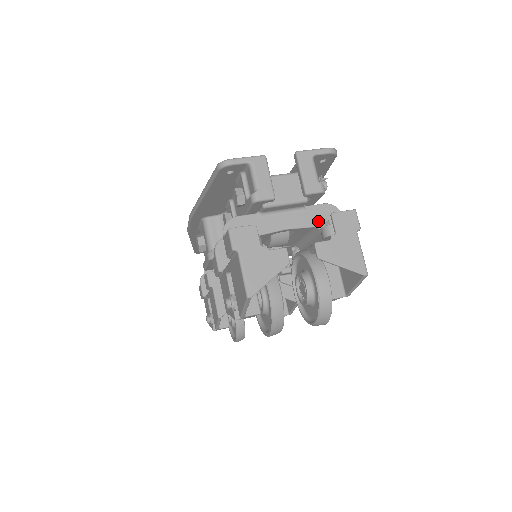
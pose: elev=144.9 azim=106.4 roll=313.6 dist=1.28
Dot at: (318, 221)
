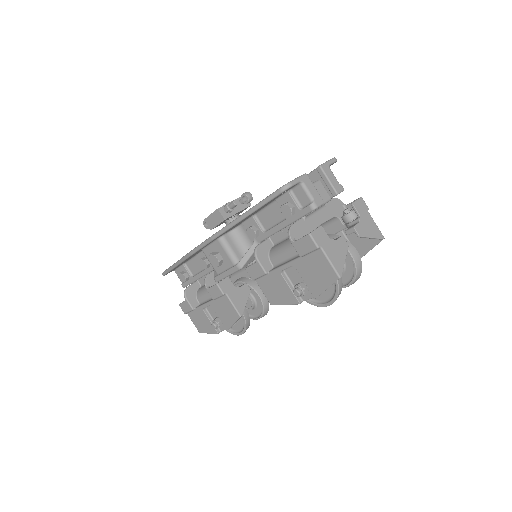
Dot at: (334, 212)
